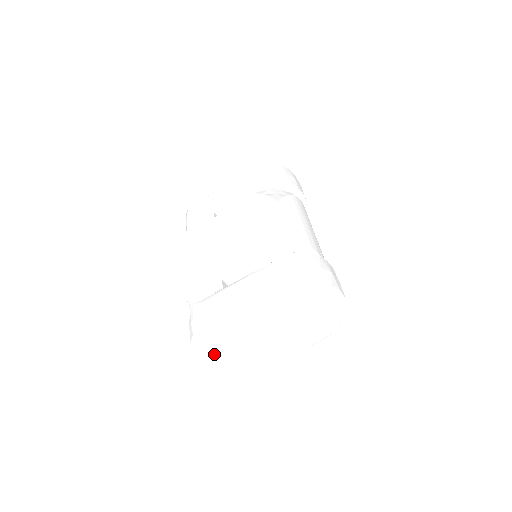
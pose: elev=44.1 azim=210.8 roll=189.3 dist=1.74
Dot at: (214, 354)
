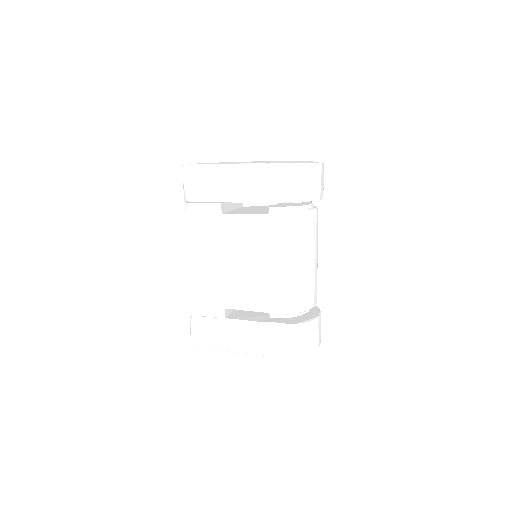
Dot at: occluded
